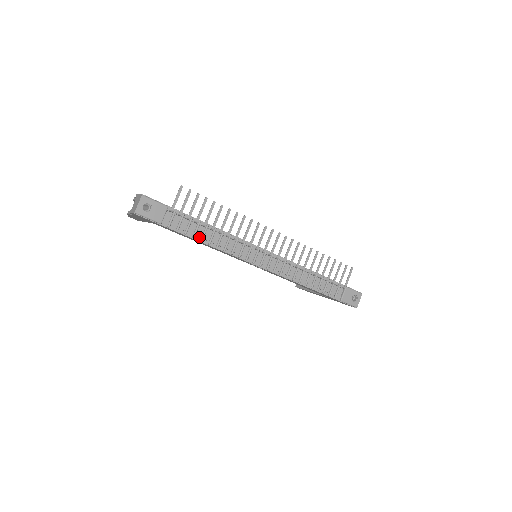
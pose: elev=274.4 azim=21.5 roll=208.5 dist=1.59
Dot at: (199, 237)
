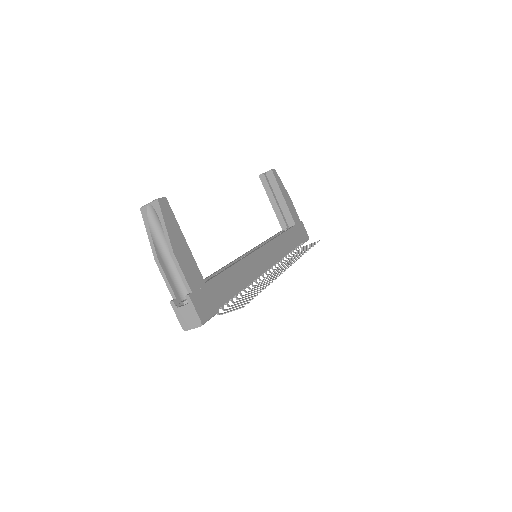
Dot at: occluded
